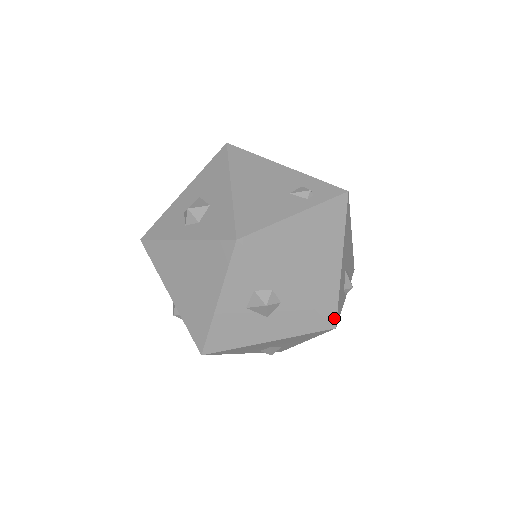
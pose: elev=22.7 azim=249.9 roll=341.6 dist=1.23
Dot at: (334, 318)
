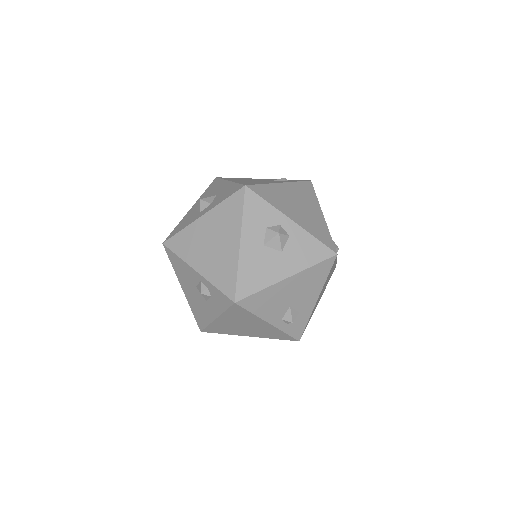
Dot at: (333, 248)
